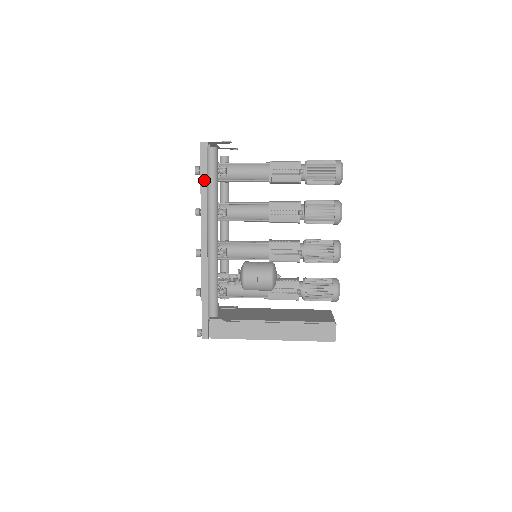
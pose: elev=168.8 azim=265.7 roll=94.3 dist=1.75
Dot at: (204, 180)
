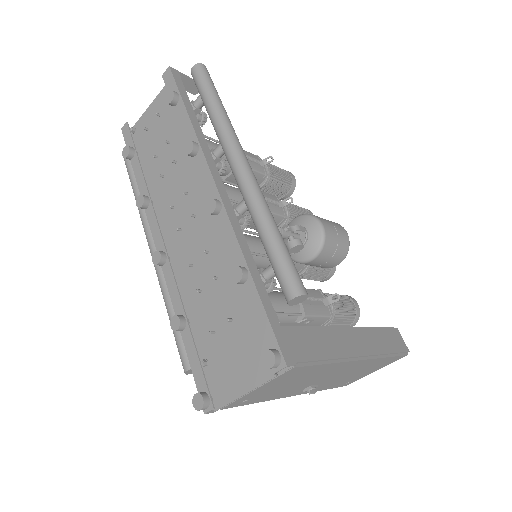
Dot at: (190, 109)
